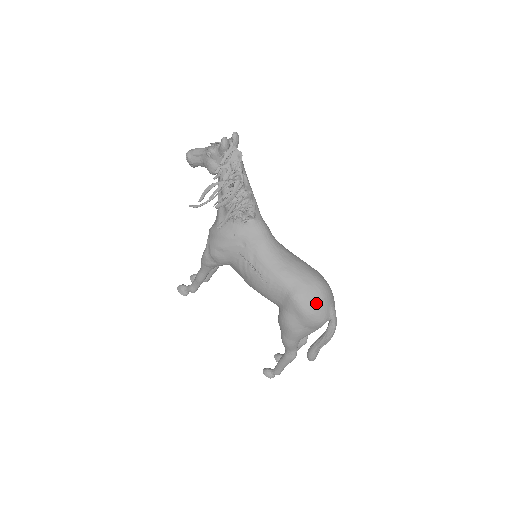
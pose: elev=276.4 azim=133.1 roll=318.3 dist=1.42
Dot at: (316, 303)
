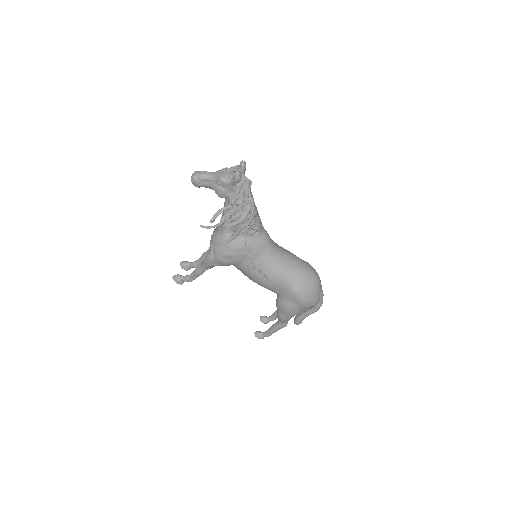
Dot at: (312, 293)
